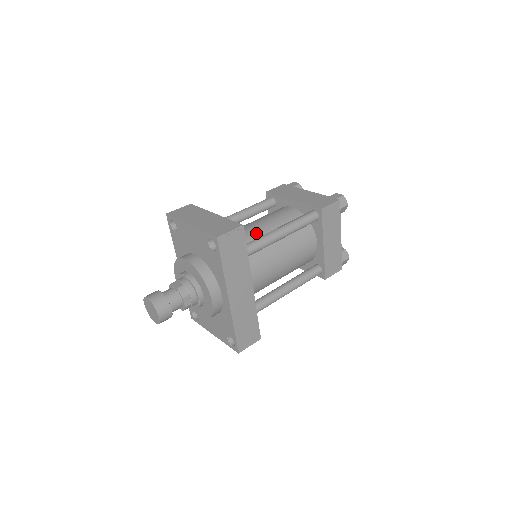
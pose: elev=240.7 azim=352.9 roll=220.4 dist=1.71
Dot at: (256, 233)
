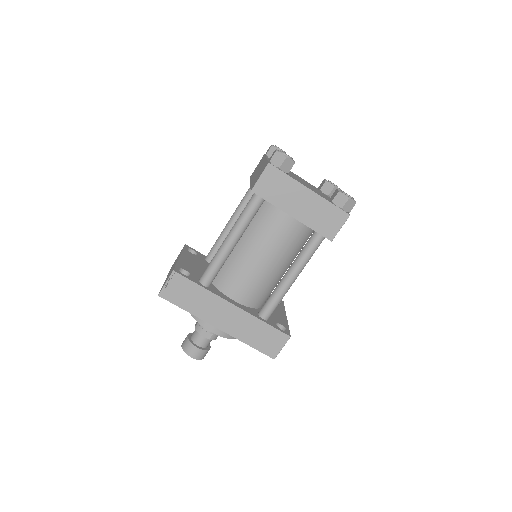
Dot at: occluded
